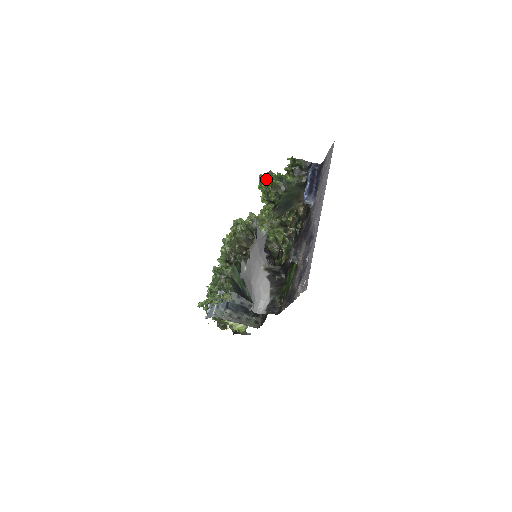
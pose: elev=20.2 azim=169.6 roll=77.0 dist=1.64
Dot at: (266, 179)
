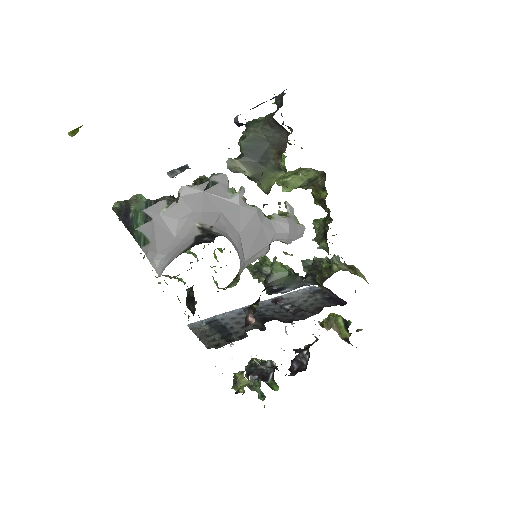
Dot at: occluded
